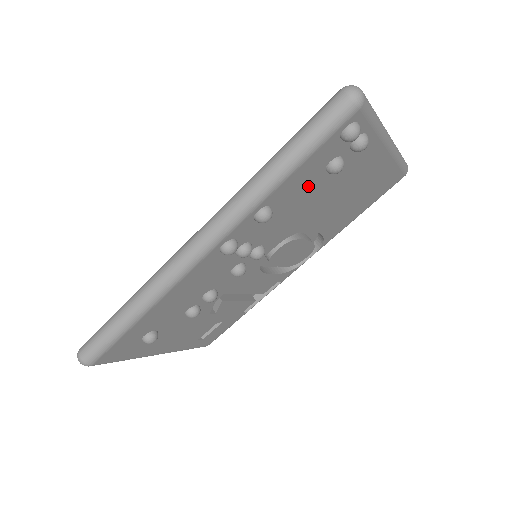
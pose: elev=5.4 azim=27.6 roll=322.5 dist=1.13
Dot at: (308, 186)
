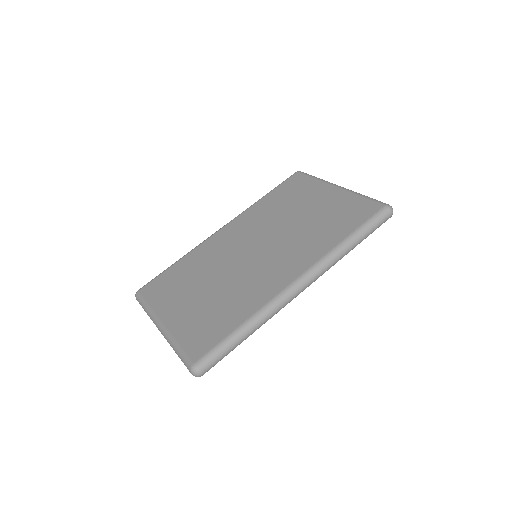
Dot at: occluded
